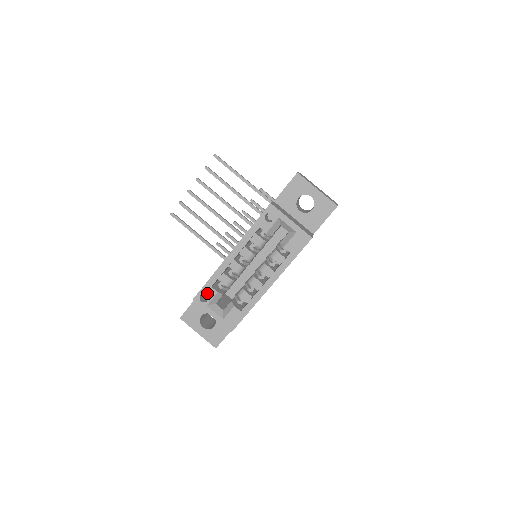
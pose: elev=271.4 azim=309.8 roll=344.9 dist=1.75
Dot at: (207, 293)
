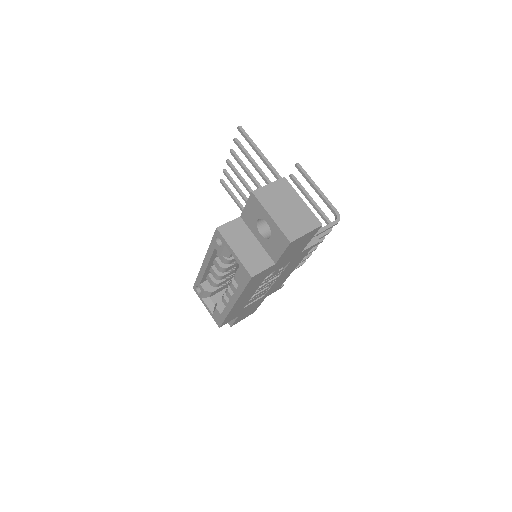
Dot at: occluded
